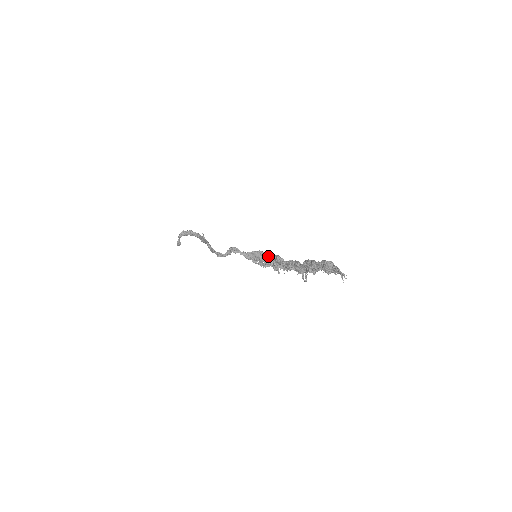
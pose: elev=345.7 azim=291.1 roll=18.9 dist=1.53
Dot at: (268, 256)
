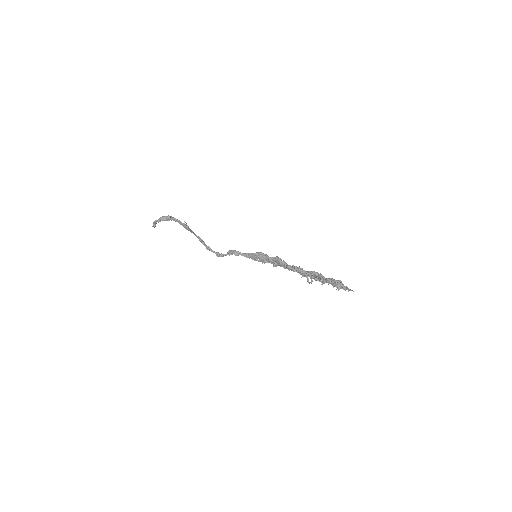
Dot at: (269, 258)
